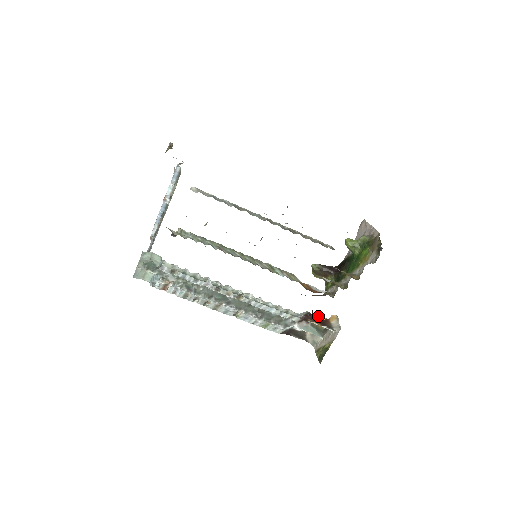
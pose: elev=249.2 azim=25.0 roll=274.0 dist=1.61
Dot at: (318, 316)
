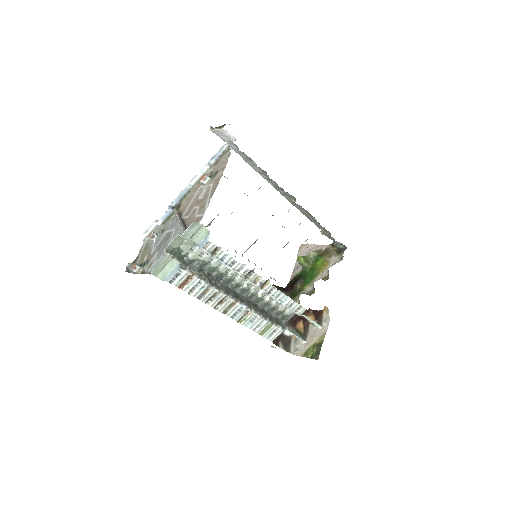
Dot at: (297, 322)
